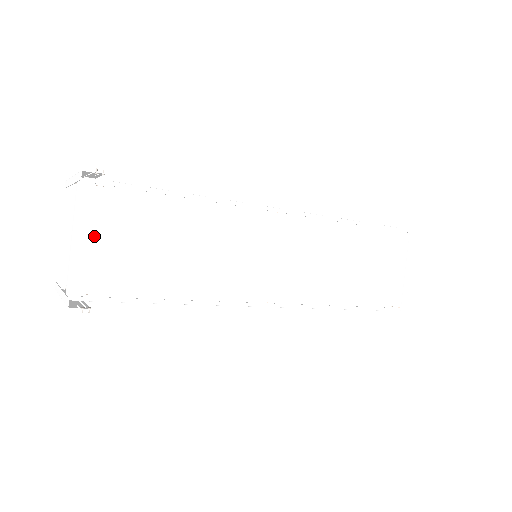
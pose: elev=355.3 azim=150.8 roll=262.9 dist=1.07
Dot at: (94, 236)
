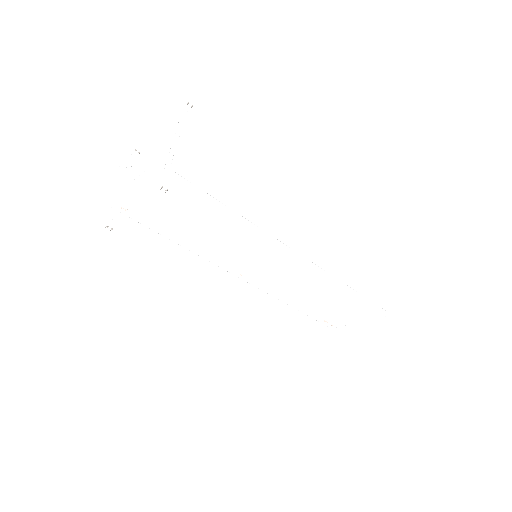
Dot at: (147, 190)
